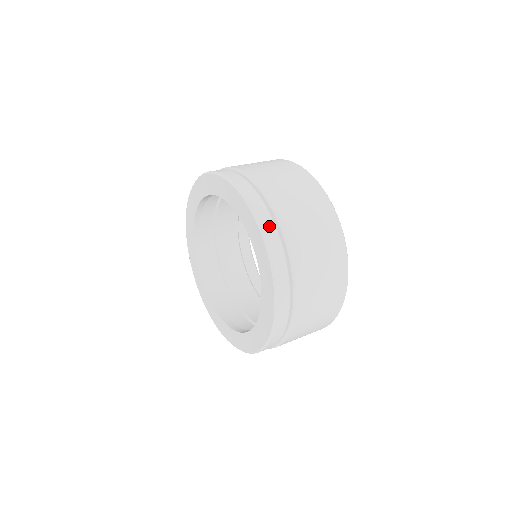
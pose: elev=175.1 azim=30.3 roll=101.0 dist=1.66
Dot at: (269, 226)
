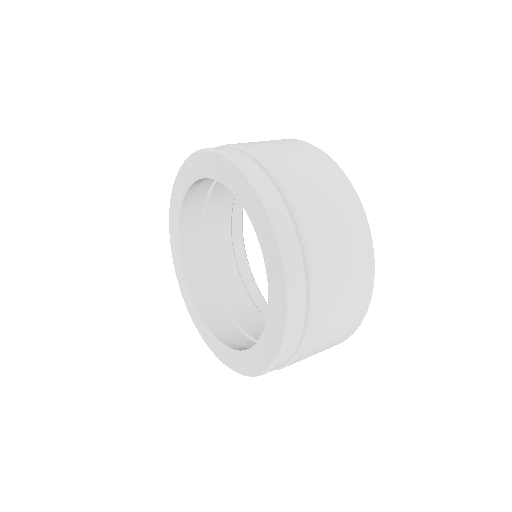
Dot at: (235, 153)
